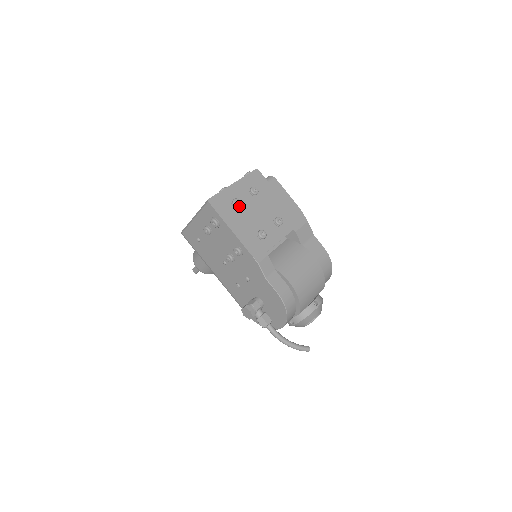
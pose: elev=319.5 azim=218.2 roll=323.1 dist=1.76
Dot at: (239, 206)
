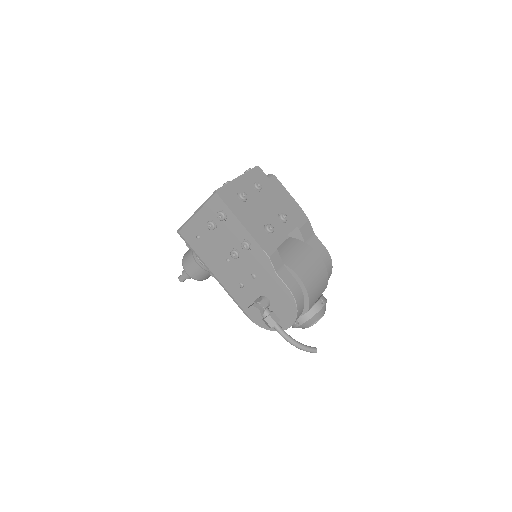
Dot at: (246, 199)
